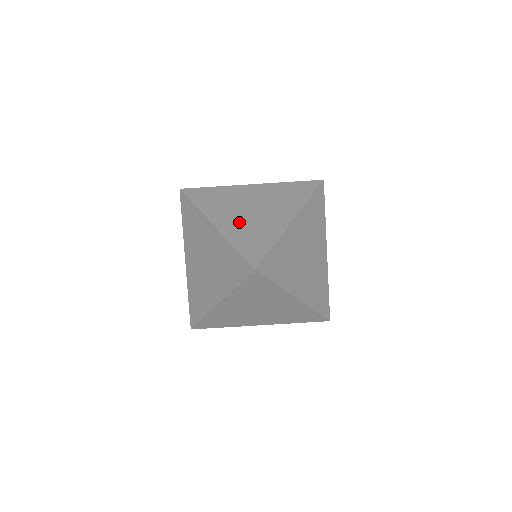
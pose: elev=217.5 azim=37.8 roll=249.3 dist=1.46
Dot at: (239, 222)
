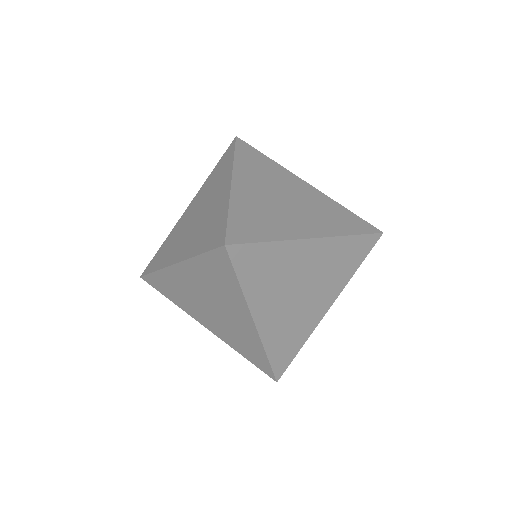
Dot at: (259, 198)
